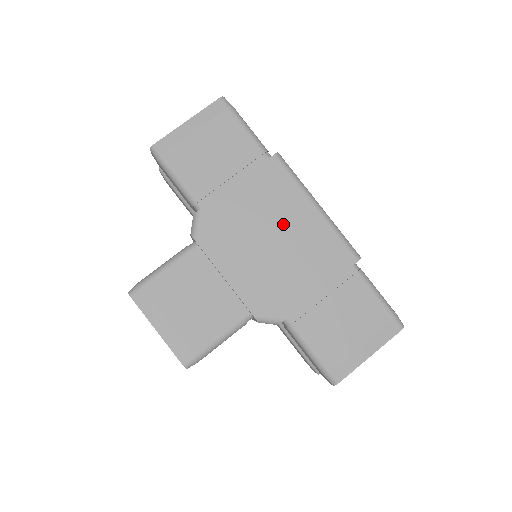
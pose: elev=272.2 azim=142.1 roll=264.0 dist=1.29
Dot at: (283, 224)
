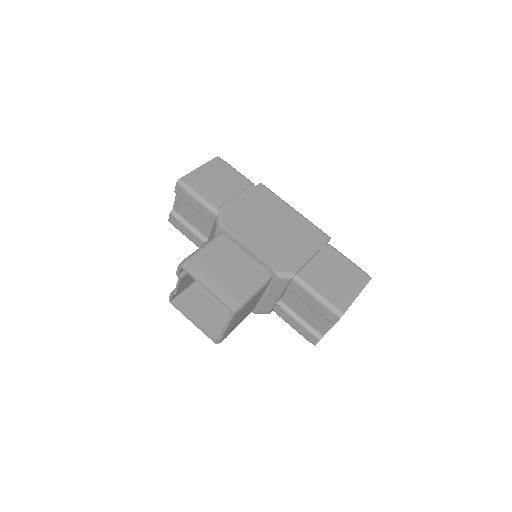
Dot at: (277, 219)
